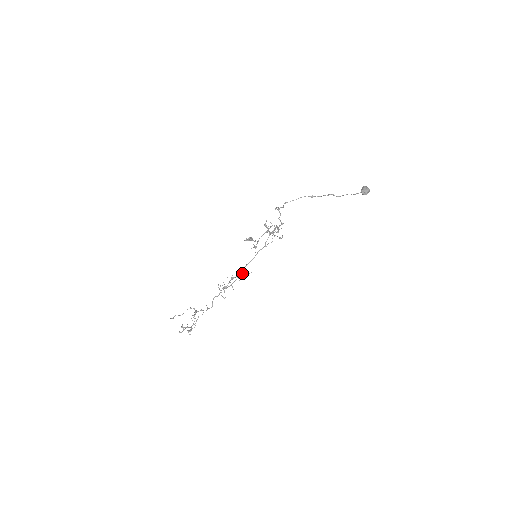
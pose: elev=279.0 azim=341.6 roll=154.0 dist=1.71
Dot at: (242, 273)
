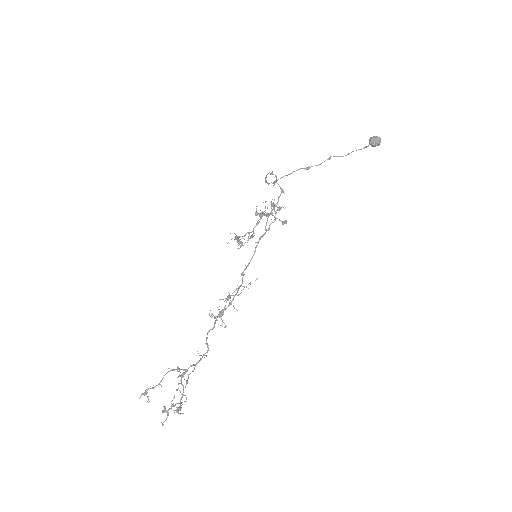
Dot at: (242, 281)
